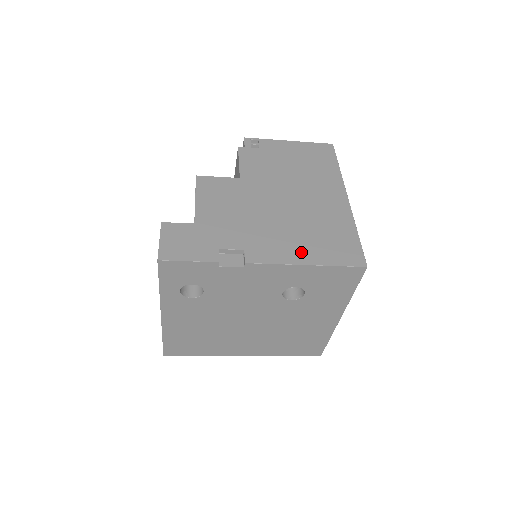
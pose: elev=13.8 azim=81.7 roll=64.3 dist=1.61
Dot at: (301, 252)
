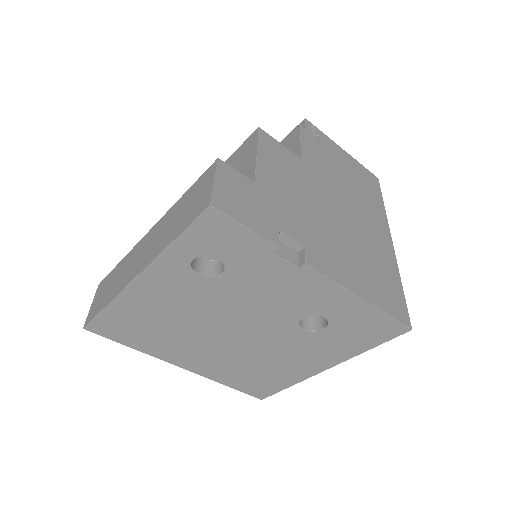
Dot at: (357, 280)
